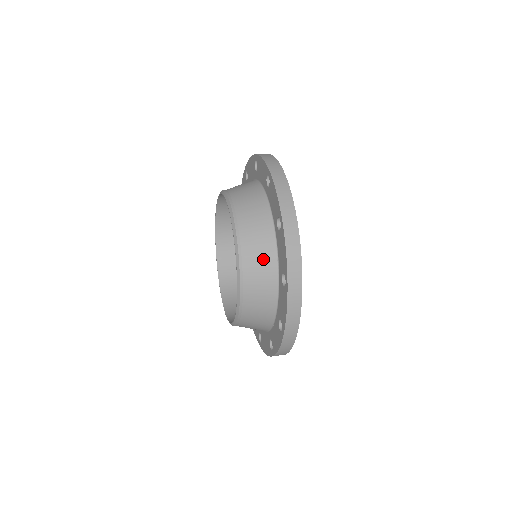
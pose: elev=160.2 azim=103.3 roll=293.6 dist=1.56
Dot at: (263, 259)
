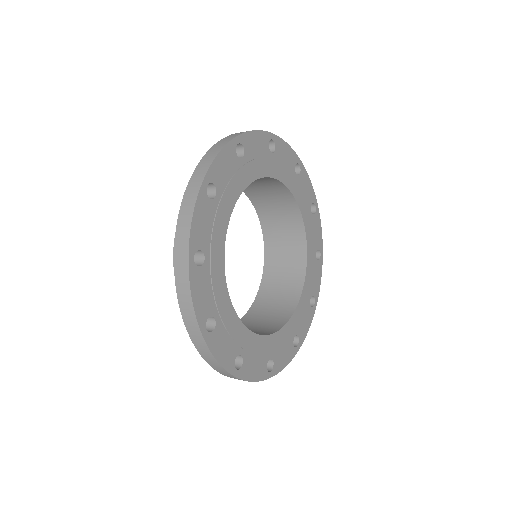
Dot at: occluded
